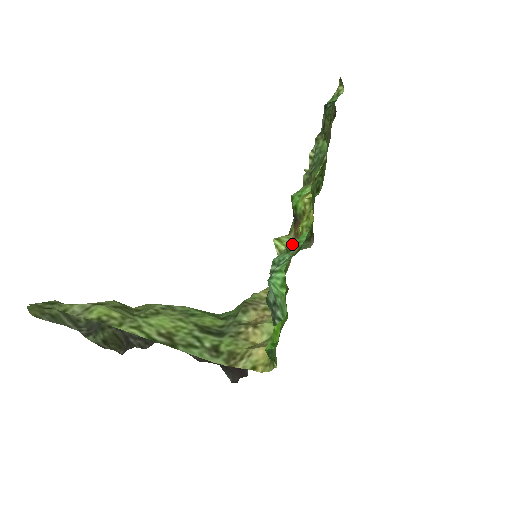
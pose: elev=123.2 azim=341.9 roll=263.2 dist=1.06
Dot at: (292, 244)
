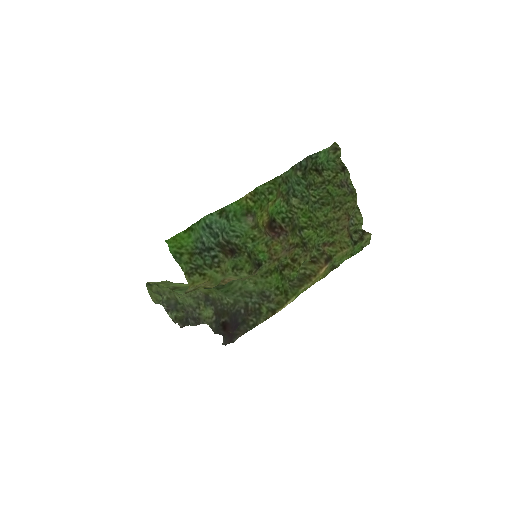
Dot at: (230, 215)
